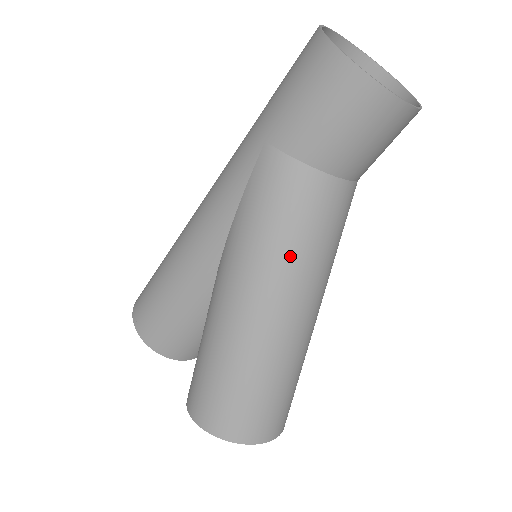
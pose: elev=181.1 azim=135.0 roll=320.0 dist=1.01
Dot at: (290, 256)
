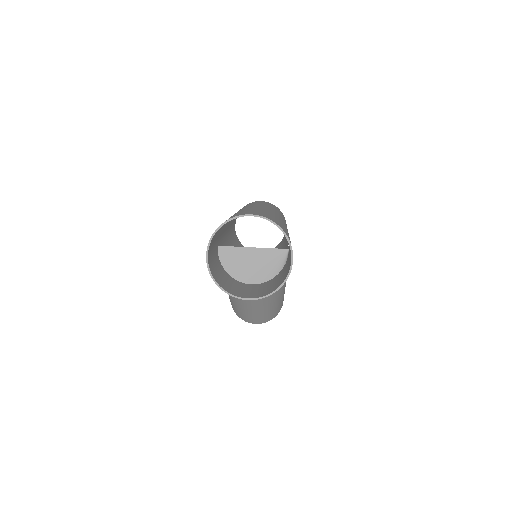
Dot at: occluded
